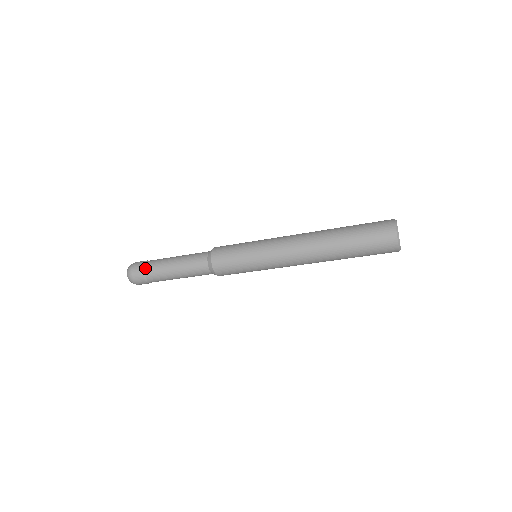
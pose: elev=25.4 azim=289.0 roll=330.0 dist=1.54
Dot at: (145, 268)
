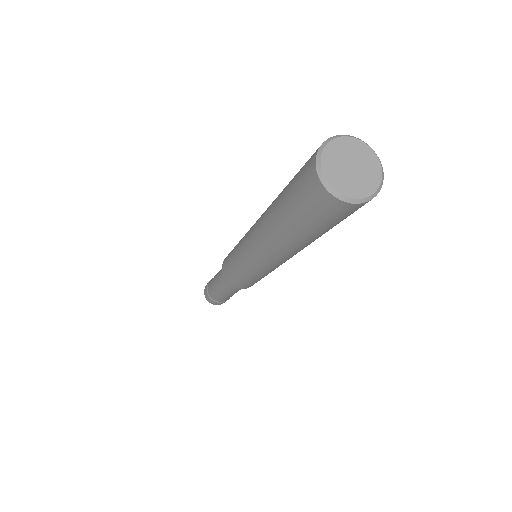
Dot at: occluded
